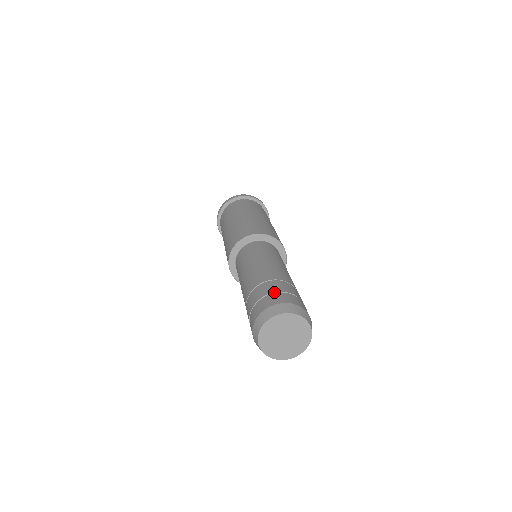
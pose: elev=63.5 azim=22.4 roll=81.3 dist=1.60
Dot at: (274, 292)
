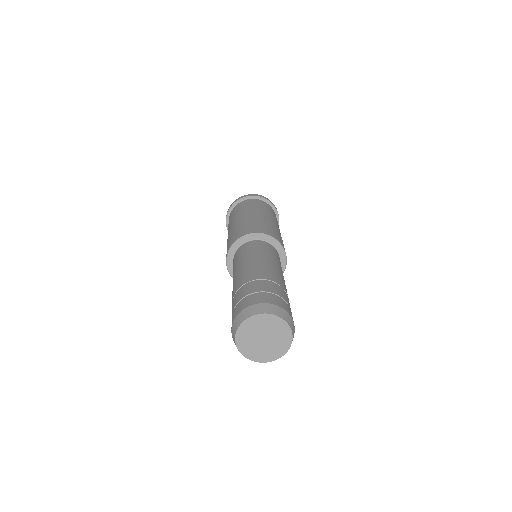
Dot at: (242, 298)
